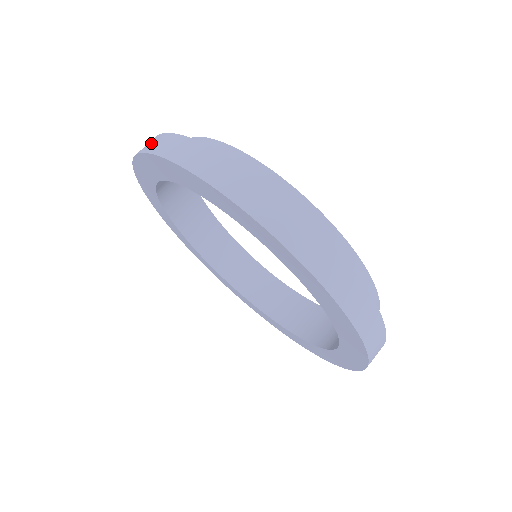
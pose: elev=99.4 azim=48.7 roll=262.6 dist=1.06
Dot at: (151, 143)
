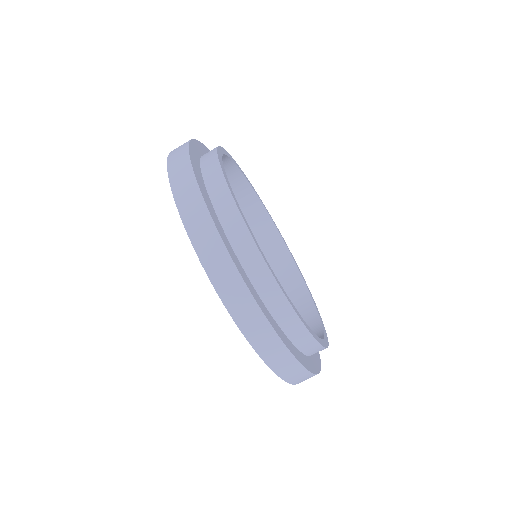
Dot at: occluded
